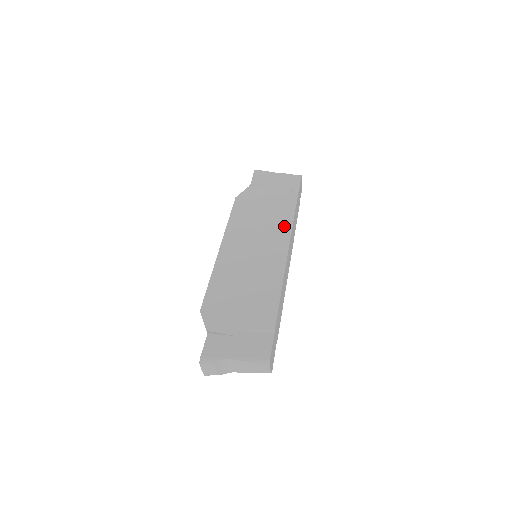
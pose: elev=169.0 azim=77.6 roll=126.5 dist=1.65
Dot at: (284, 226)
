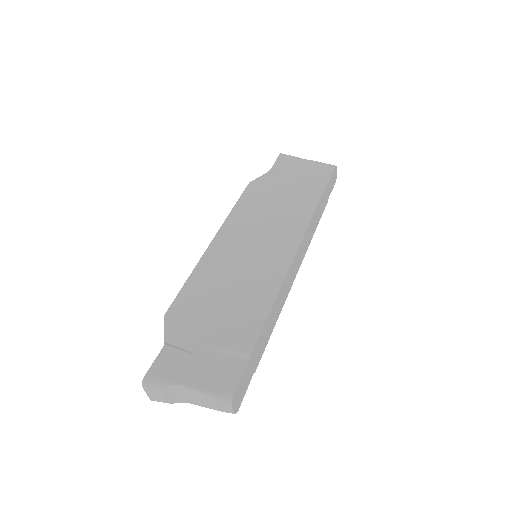
Dot at: (298, 223)
